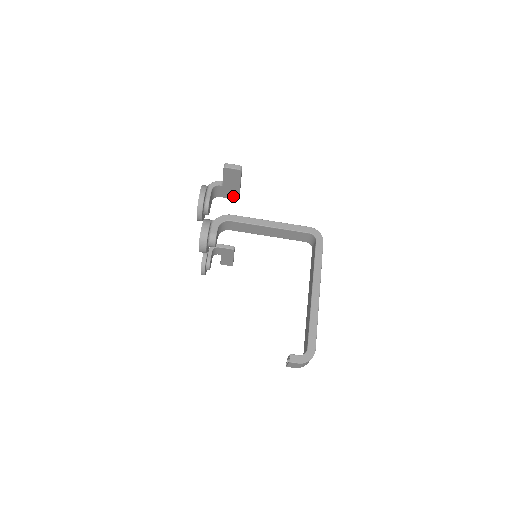
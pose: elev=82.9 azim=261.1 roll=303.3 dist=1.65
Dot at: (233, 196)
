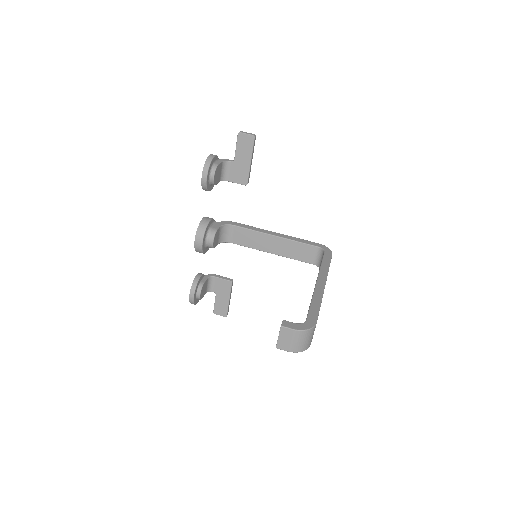
Dot at: (242, 179)
